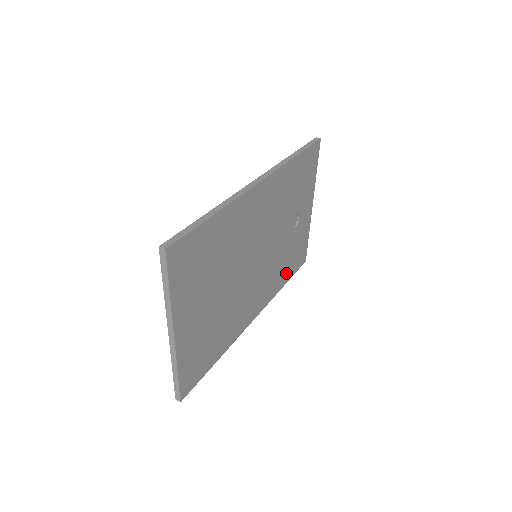
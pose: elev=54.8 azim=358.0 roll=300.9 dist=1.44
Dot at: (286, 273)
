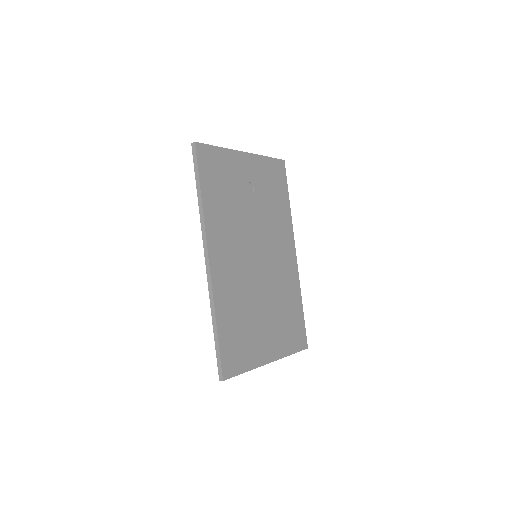
Dot at: (282, 201)
